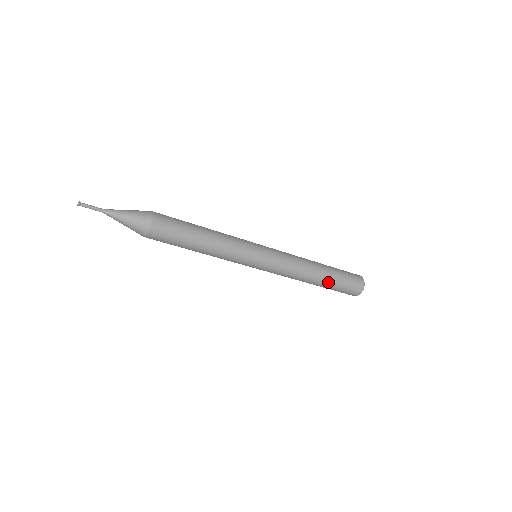
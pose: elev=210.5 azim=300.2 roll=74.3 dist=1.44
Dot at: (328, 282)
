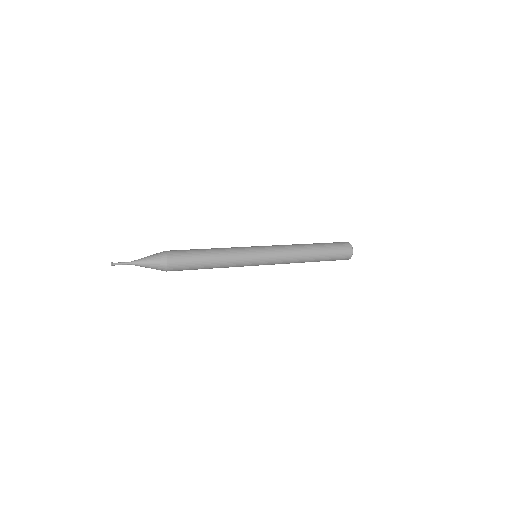
Dot at: (316, 261)
